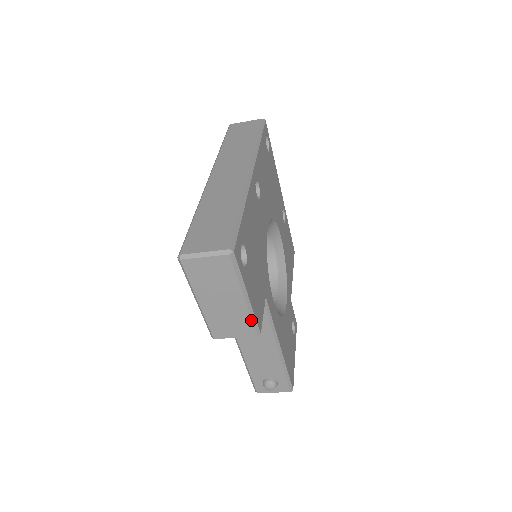
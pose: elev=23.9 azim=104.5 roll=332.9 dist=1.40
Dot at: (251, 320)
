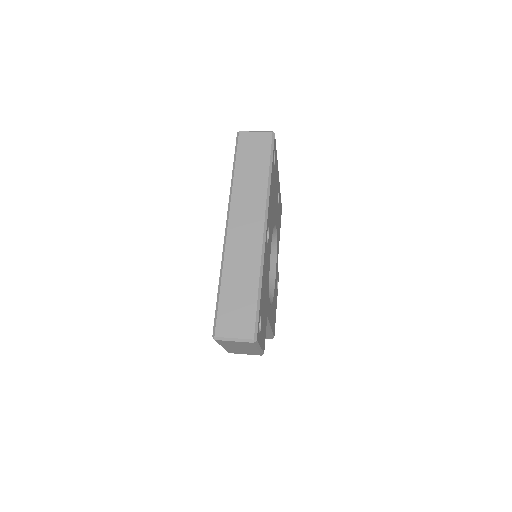
Dot at: (260, 353)
